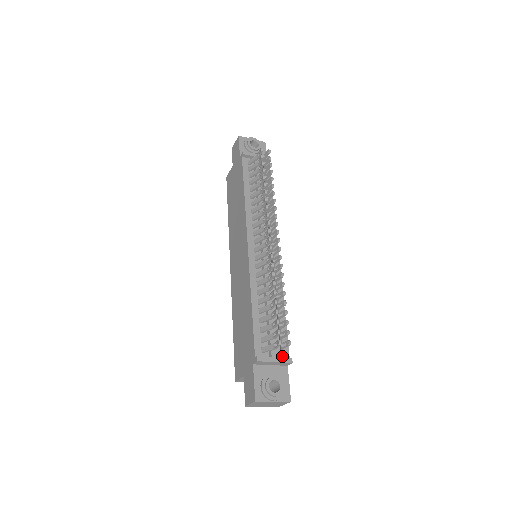
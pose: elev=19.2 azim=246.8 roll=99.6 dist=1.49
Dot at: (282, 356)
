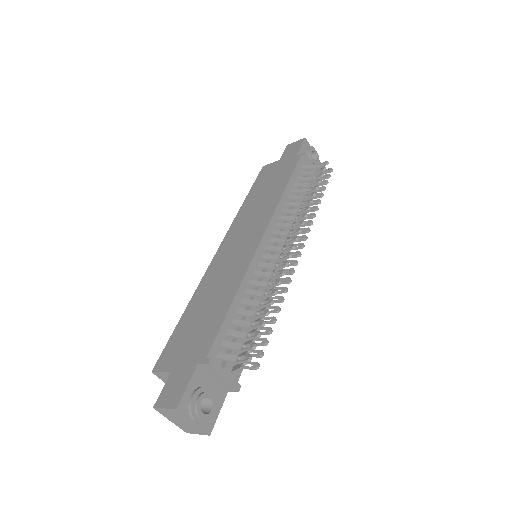
Dot at: occluded
